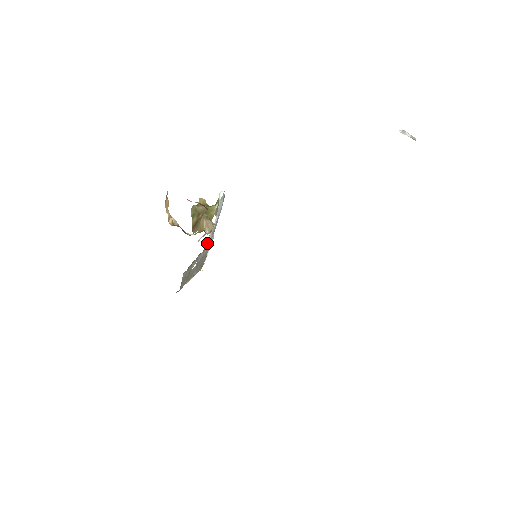
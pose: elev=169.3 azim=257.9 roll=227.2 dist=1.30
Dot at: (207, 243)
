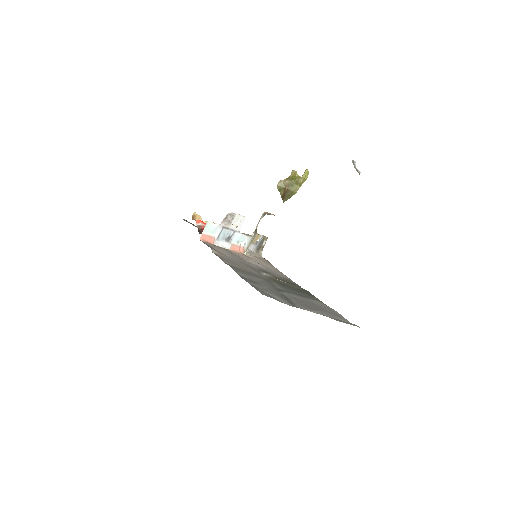
Dot at: (256, 229)
